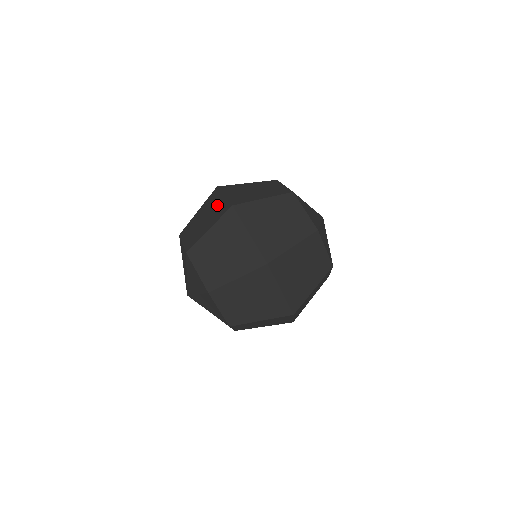
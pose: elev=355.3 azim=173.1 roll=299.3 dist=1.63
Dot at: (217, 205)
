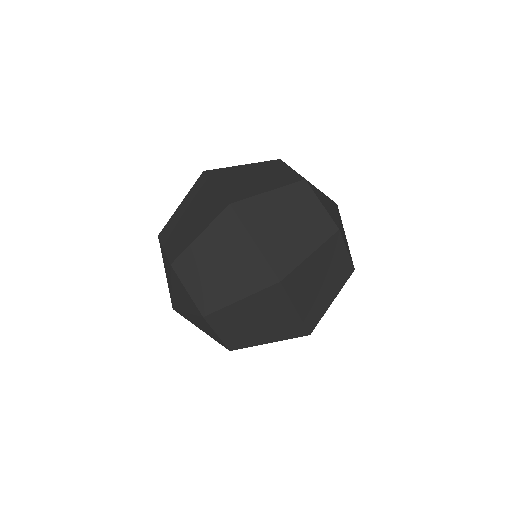
Dot at: occluded
